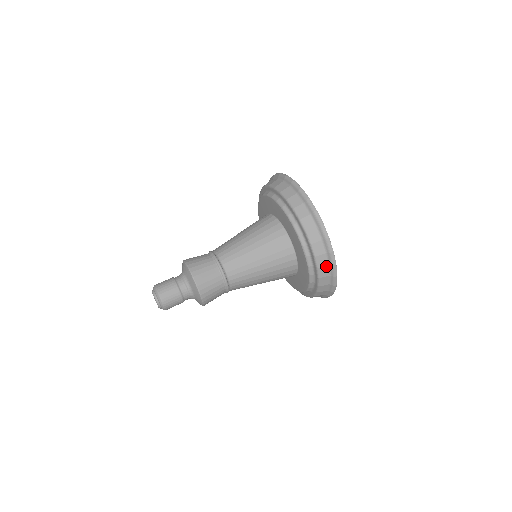
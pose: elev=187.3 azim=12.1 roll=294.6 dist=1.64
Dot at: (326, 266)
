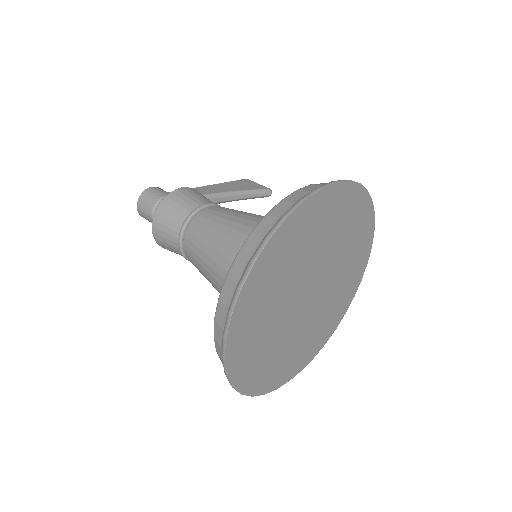
Dot at: occluded
